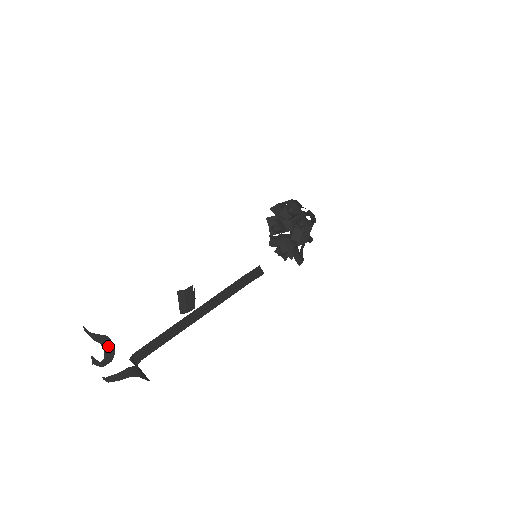
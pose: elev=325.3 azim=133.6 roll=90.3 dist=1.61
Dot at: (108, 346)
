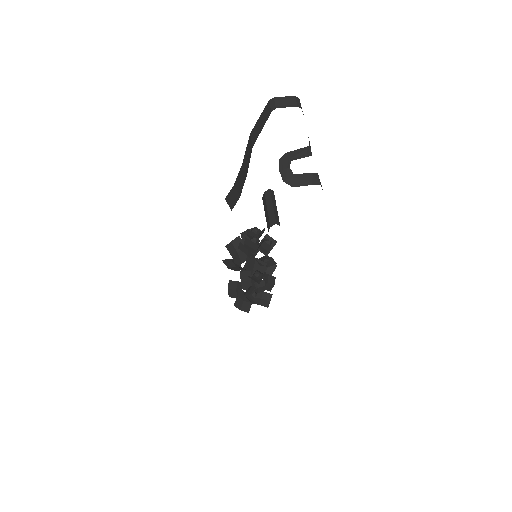
Dot at: occluded
